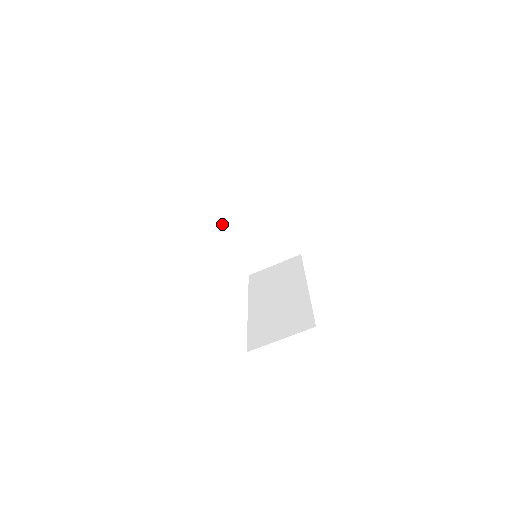
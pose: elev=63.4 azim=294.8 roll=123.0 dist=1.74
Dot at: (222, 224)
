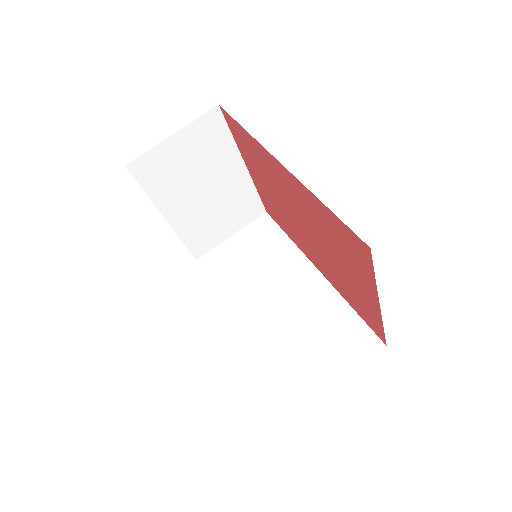
Dot at: (152, 200)
